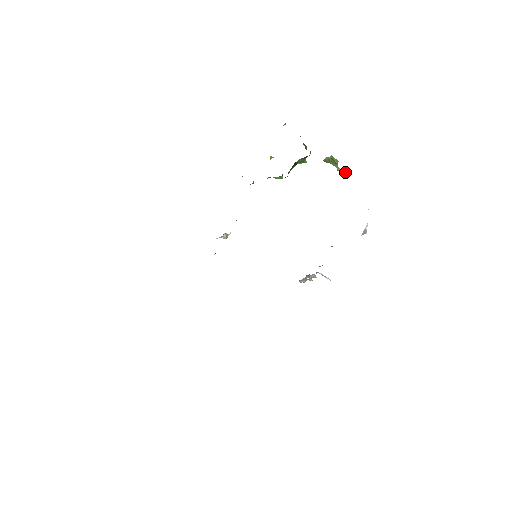
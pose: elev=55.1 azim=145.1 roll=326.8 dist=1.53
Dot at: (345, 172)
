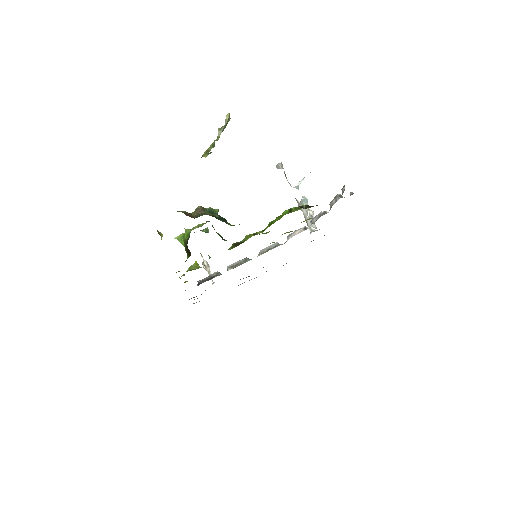
Dot at: (225, 124)
